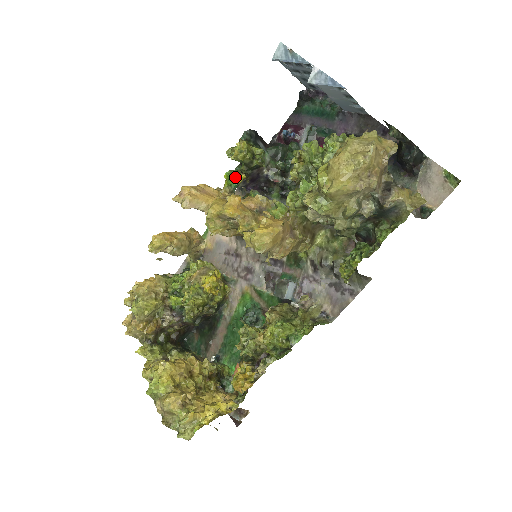
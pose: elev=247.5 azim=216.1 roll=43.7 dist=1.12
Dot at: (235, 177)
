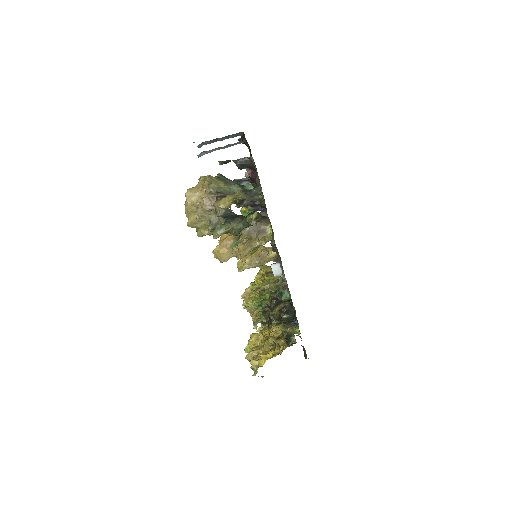
Dot at: (244, 211)
